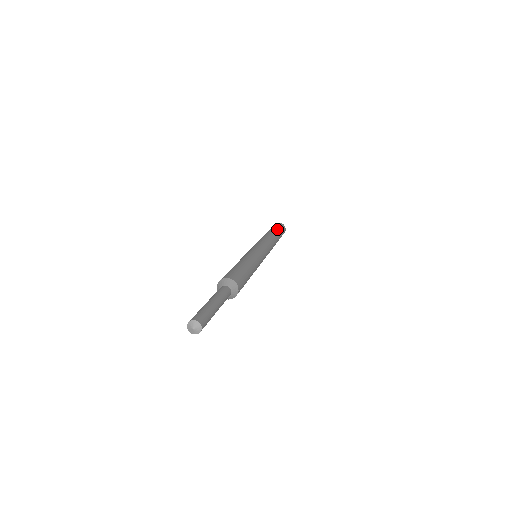
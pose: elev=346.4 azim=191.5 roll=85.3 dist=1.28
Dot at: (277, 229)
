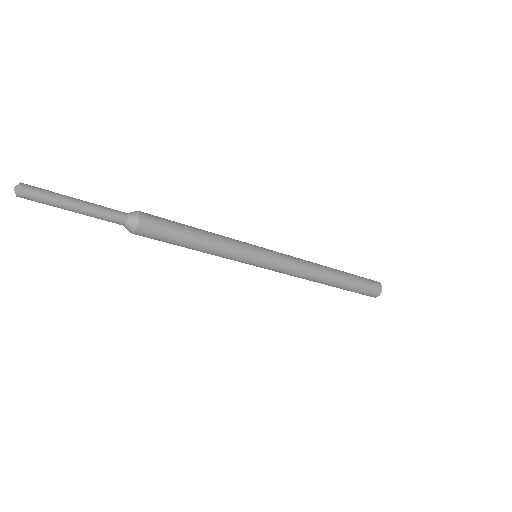
Dot at: occluded
